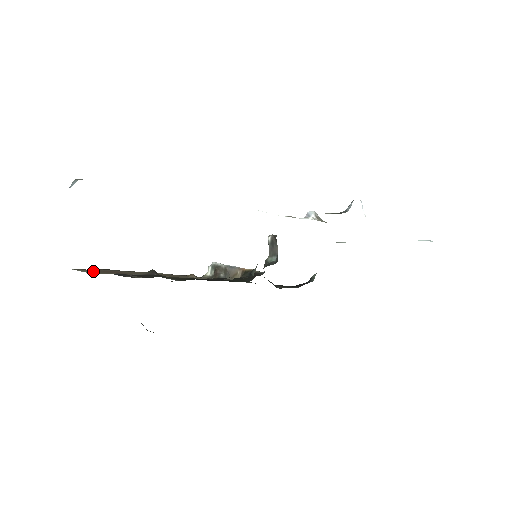
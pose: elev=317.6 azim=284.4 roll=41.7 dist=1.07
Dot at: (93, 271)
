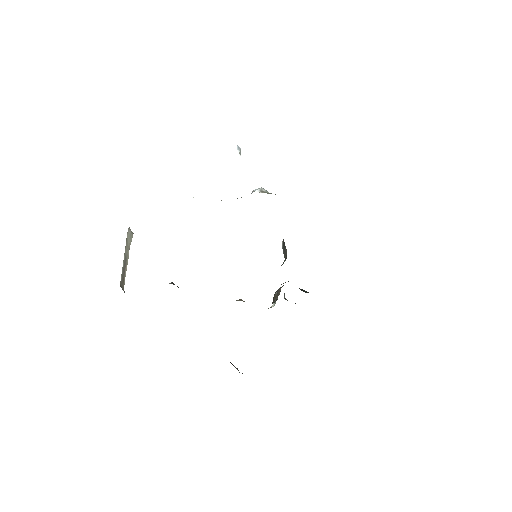
Dot at: occluded
